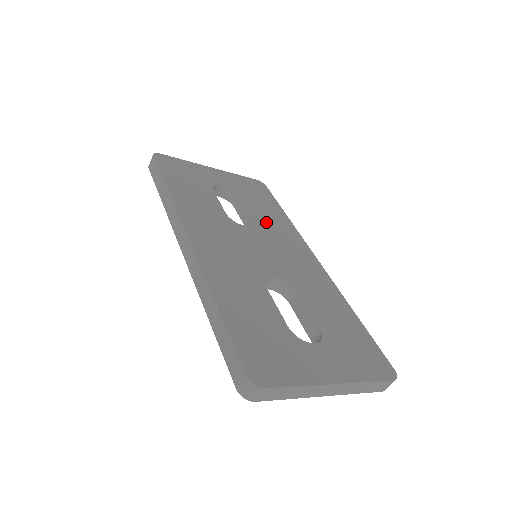
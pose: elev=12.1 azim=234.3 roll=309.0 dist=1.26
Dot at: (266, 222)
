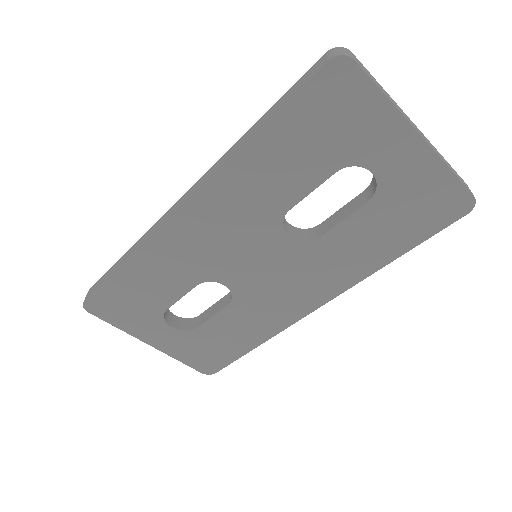
Dot at: occluded
